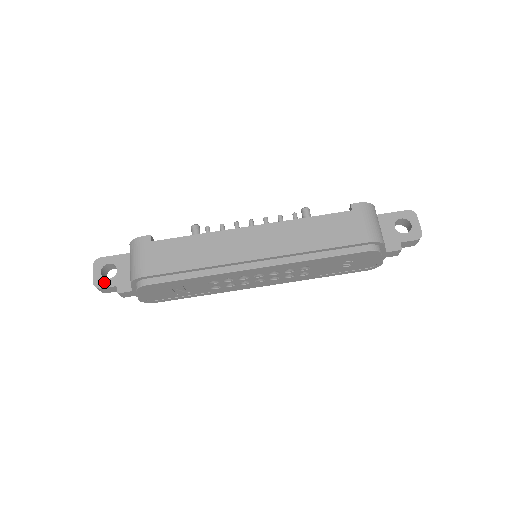
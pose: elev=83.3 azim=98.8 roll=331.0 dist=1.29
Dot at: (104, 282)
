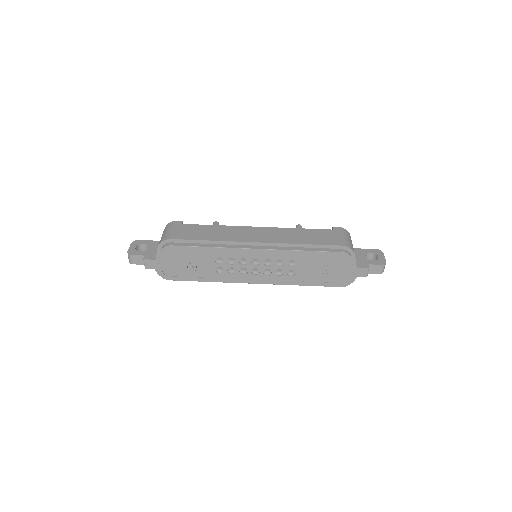
Dot at: (136, 252)
